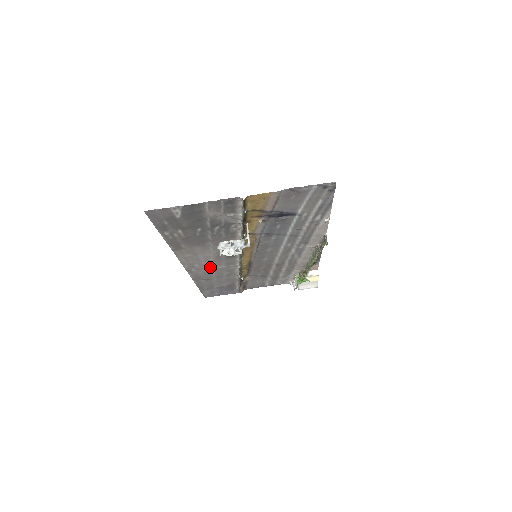
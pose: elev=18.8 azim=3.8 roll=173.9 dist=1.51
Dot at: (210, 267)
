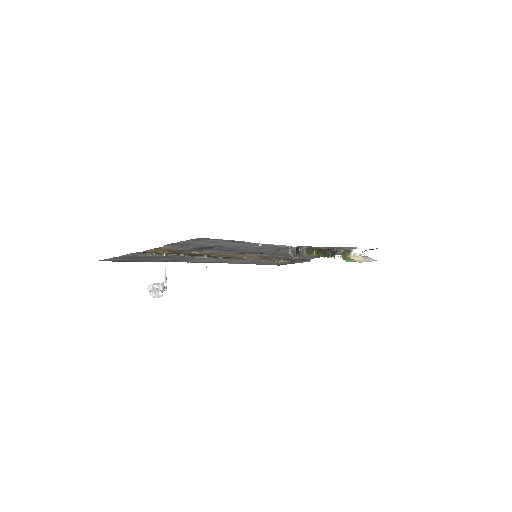
Dot at: (233, 260)
